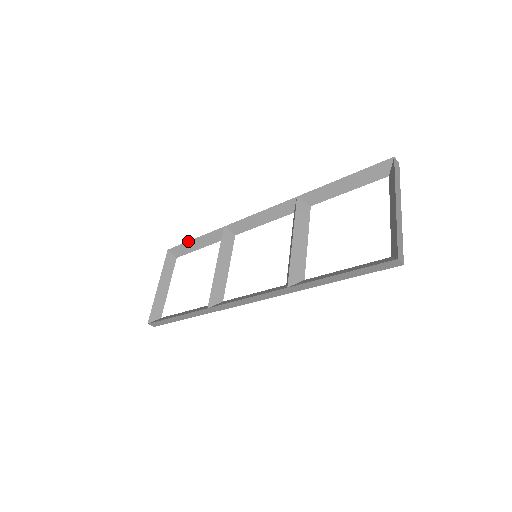
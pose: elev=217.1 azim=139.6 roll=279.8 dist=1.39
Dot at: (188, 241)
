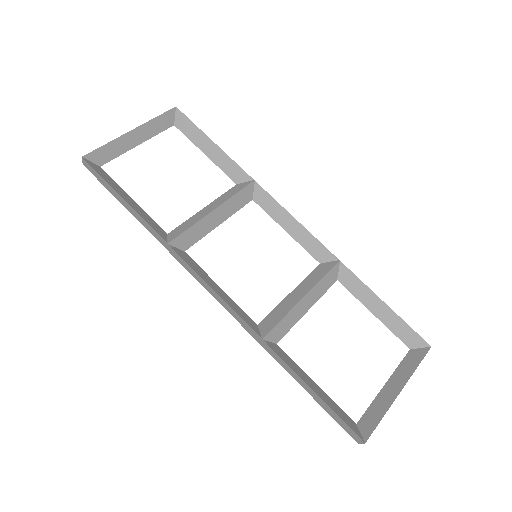
Dot at: occluded
